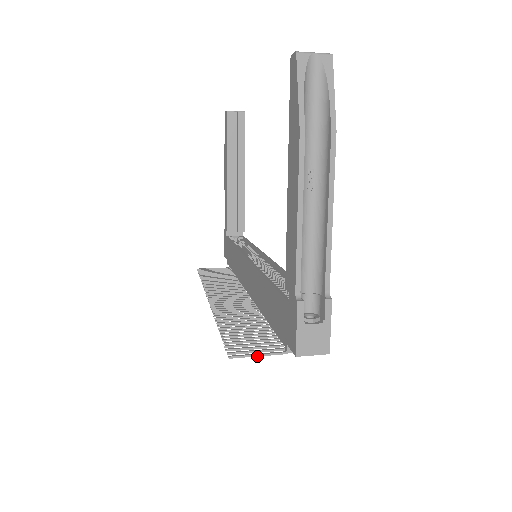
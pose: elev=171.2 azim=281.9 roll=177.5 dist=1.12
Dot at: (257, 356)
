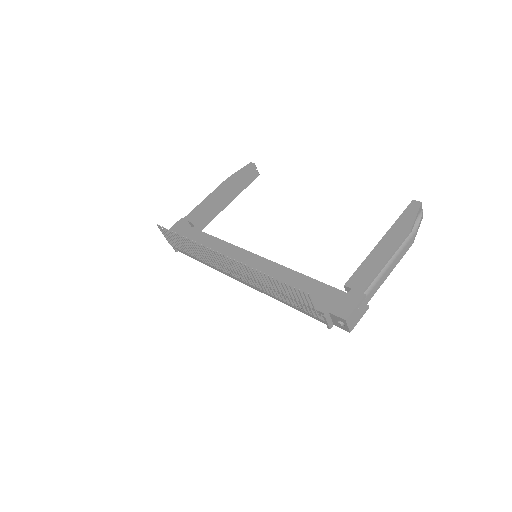
Dot at: (314, 306)
